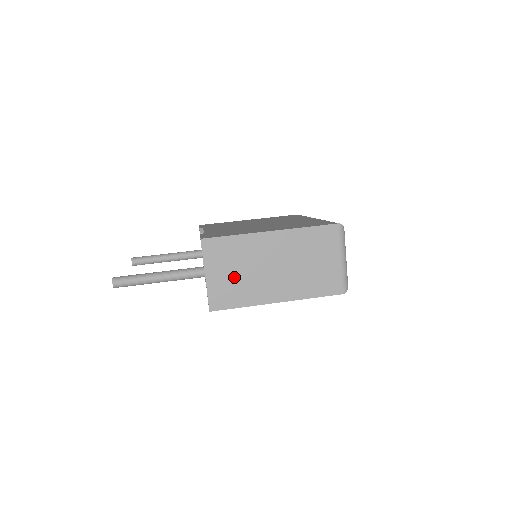
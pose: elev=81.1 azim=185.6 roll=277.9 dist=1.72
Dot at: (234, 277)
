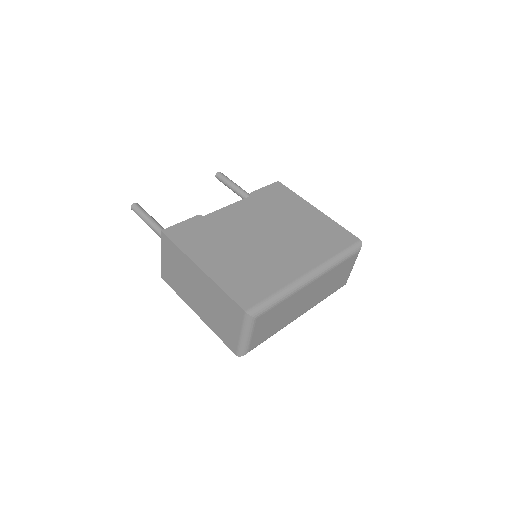
Dot at: (175, 272)
